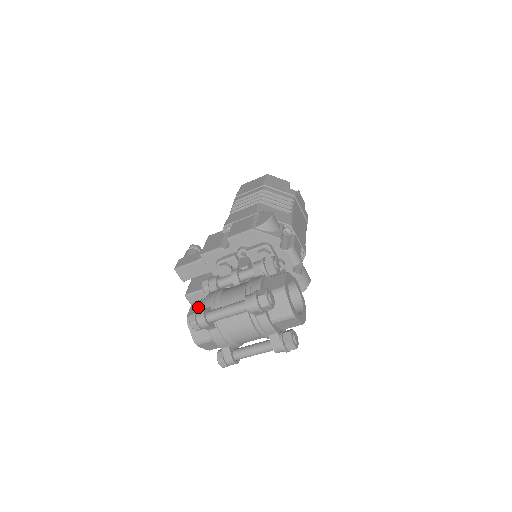
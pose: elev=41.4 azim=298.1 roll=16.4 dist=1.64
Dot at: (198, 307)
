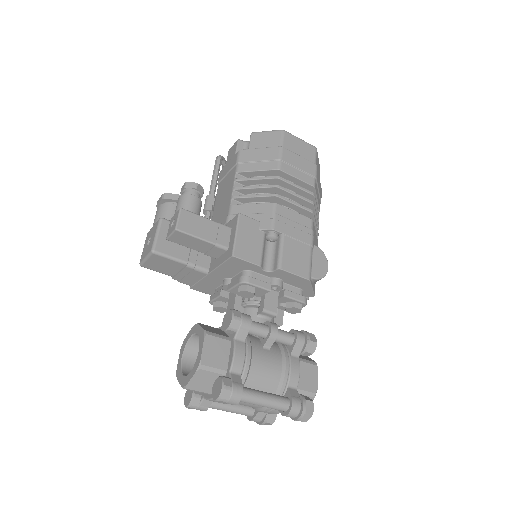
Dot at: (216, 353)
